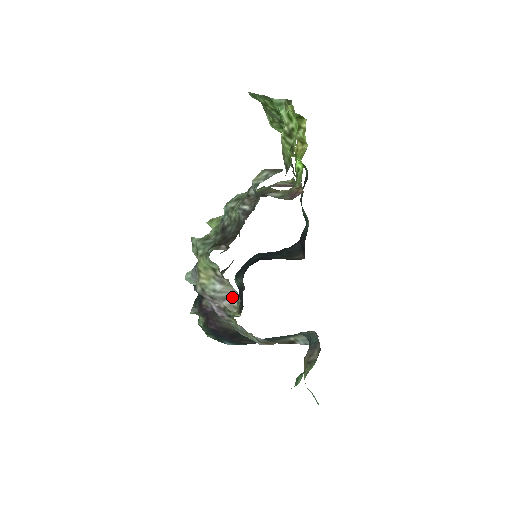
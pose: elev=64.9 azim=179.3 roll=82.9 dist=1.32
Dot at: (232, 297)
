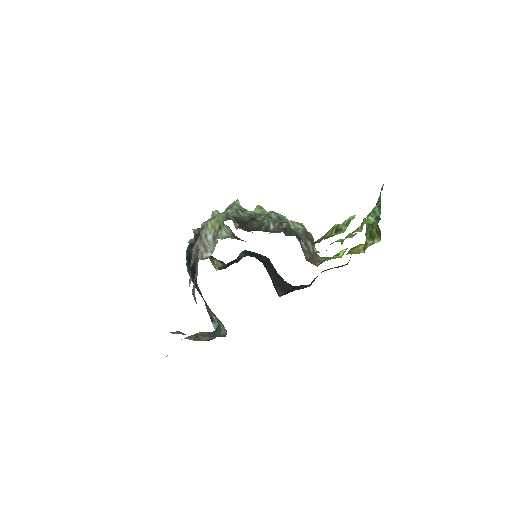
Dot at: (209, 251)
